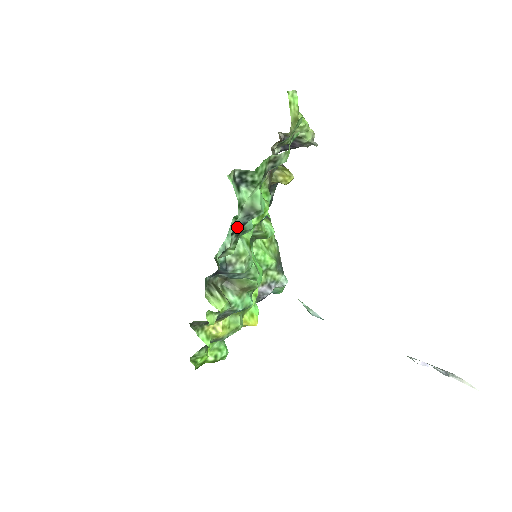
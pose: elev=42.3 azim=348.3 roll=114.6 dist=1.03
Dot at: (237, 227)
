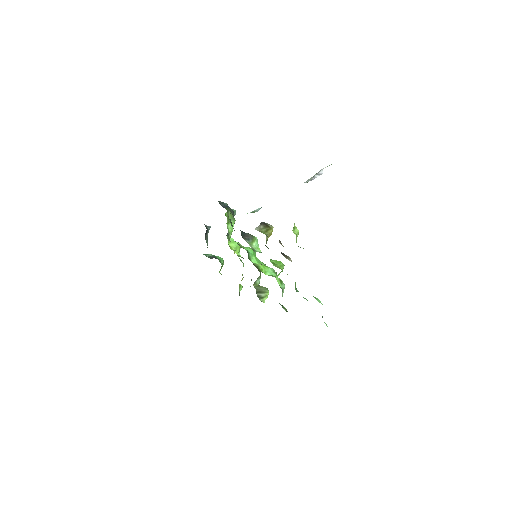
Dot at: occluded
